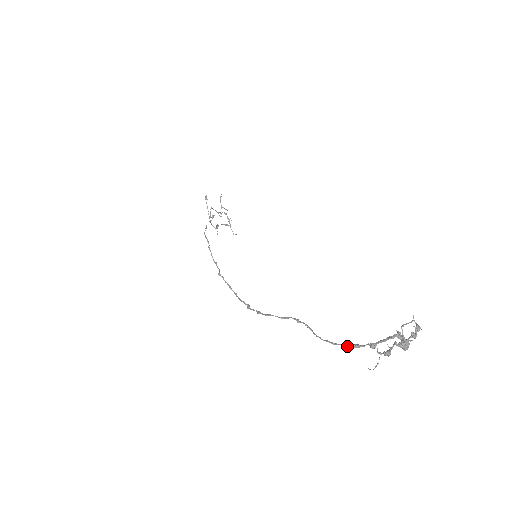
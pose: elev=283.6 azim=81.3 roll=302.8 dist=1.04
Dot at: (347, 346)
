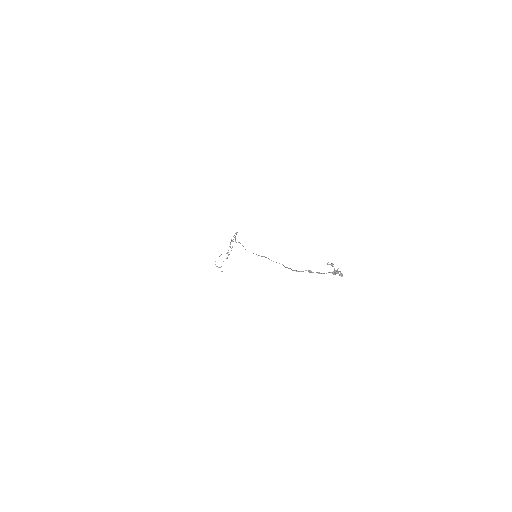
Dot at: occluded
